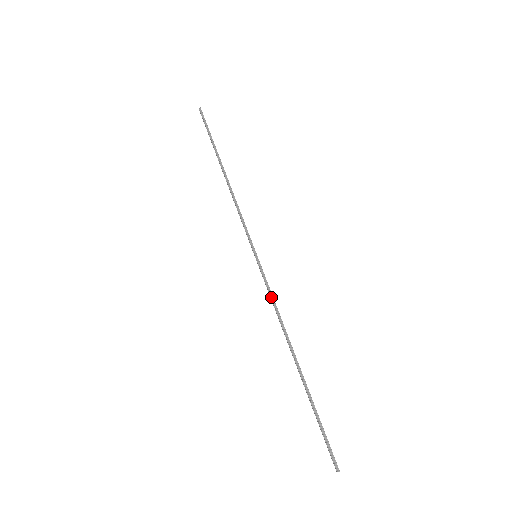
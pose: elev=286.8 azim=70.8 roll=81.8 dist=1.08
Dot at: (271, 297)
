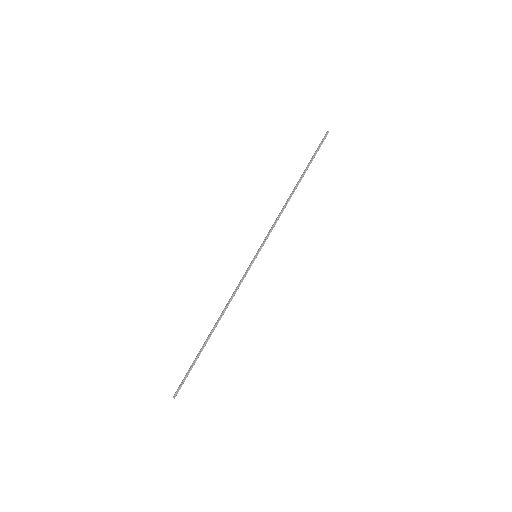
Dot at: (238, 286)
